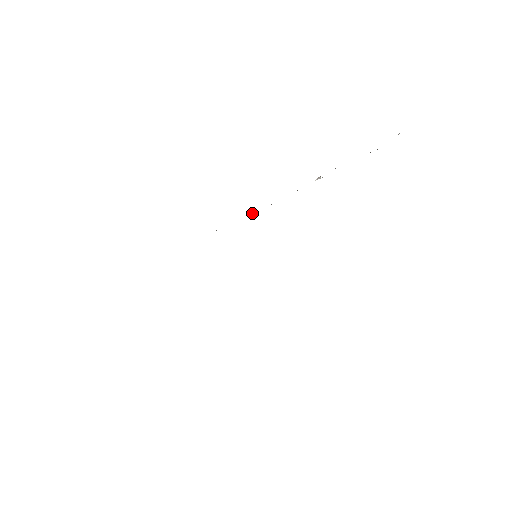
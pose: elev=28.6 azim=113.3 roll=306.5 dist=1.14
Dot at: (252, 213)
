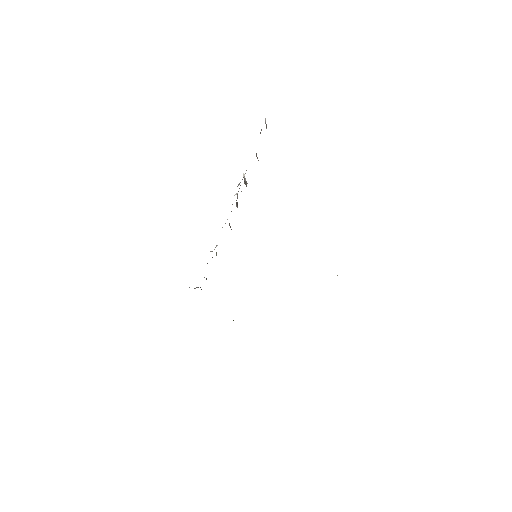
Dot at: occluded
